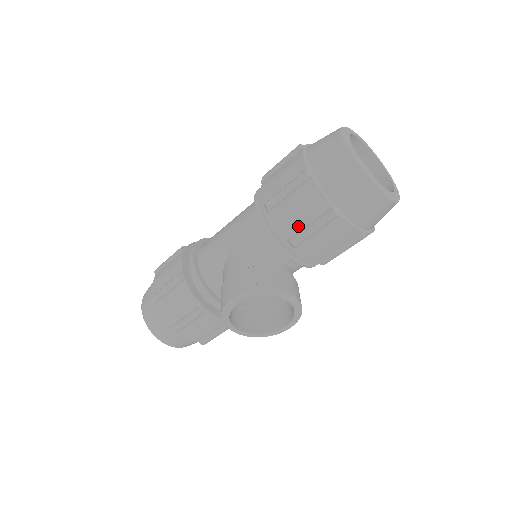
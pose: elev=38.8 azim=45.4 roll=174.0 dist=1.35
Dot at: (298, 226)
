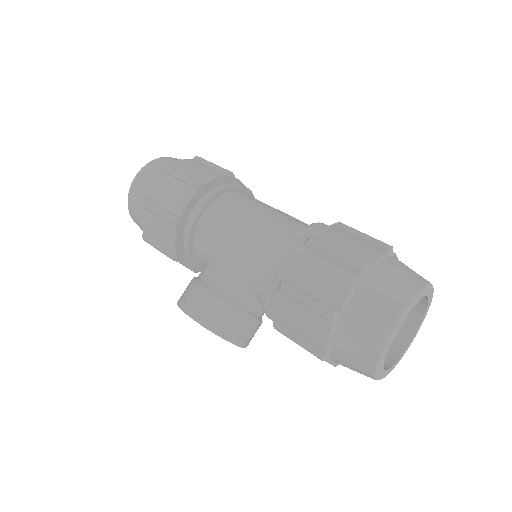
Dot at: (289, 326)
